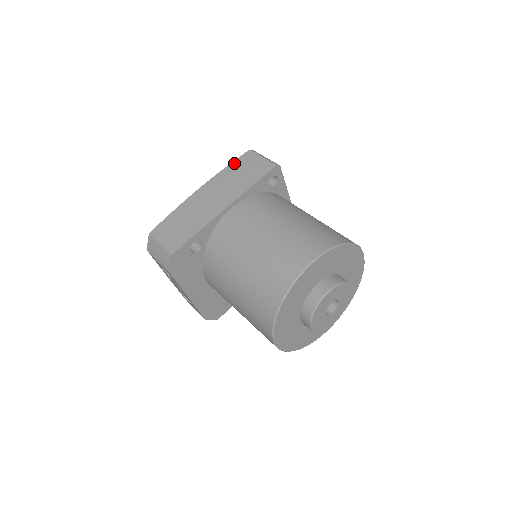
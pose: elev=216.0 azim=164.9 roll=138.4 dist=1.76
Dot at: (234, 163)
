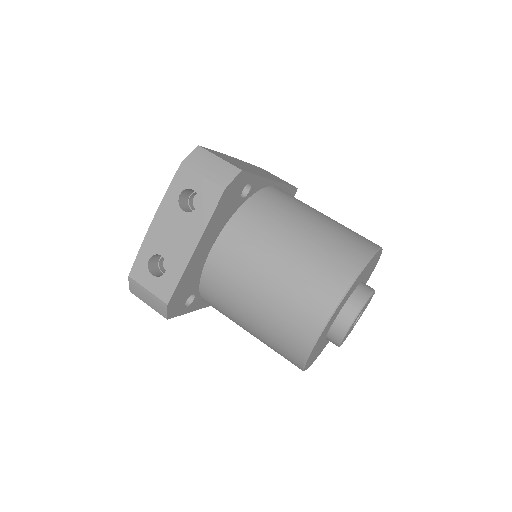
Dot at: (256, 166)
